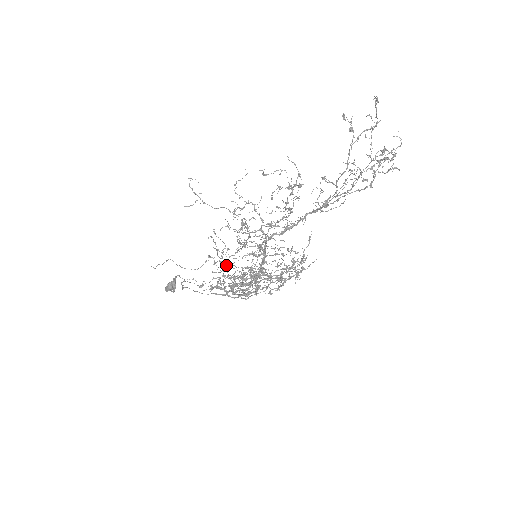
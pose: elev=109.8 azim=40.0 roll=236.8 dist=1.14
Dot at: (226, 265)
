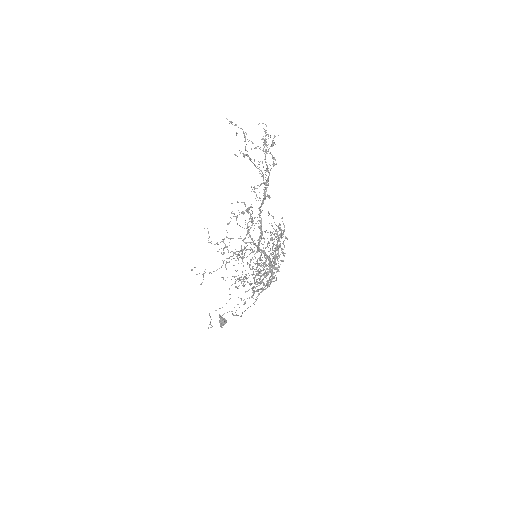
Dot at: occluded
